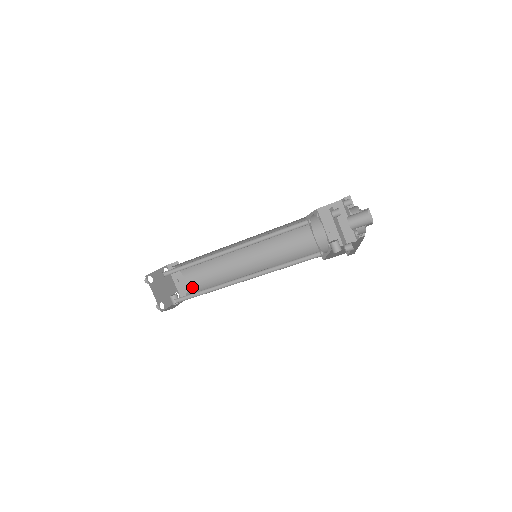
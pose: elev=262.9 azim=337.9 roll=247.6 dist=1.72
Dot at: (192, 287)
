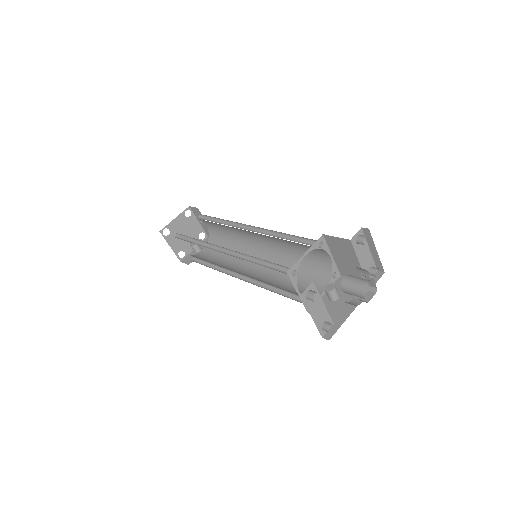
Dot at: (212, 237)
